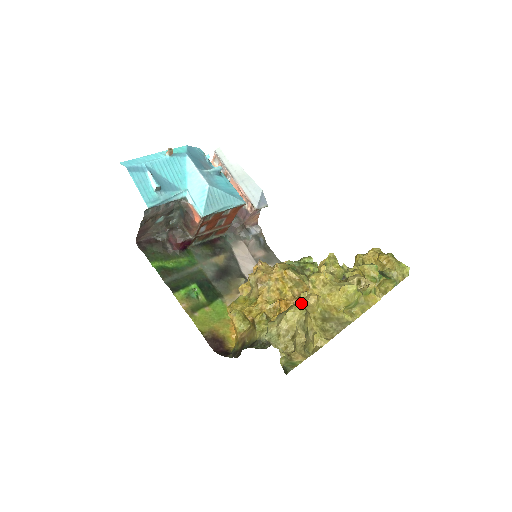
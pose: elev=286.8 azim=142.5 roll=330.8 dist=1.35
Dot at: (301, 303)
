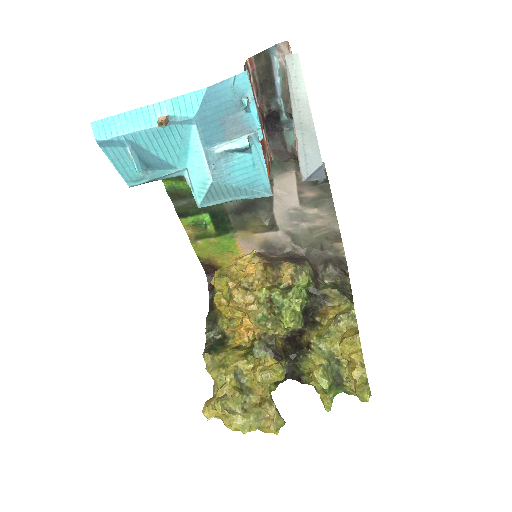
Dot at: (224, 378)
